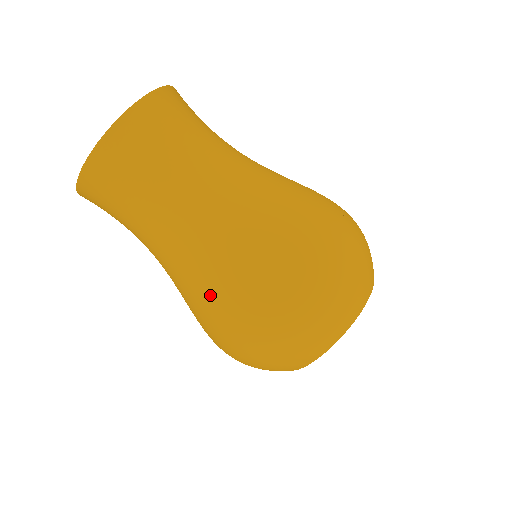
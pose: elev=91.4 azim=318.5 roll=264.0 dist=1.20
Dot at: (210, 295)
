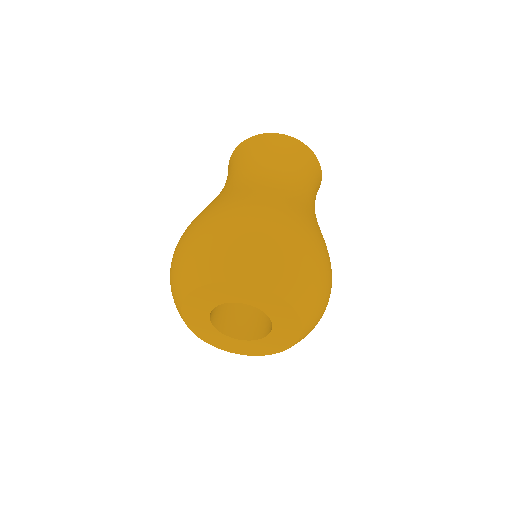
Dot at: (219, 200)
